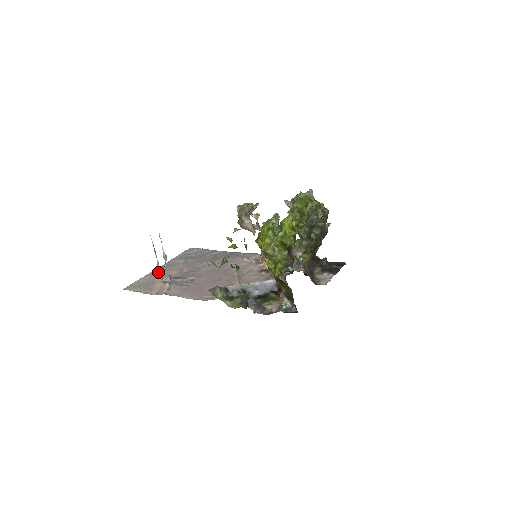
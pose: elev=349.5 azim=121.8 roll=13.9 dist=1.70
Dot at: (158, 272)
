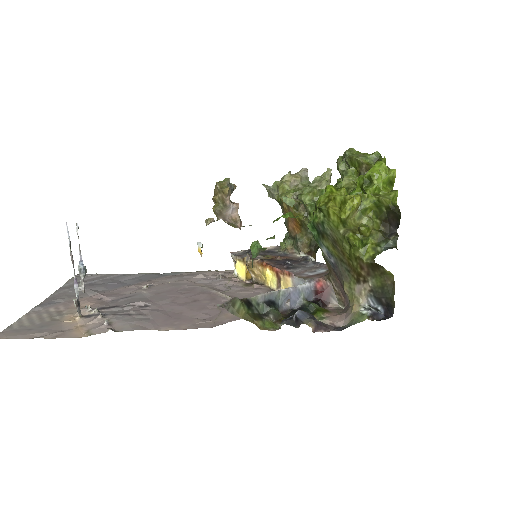
Dot at: (50, 307)
